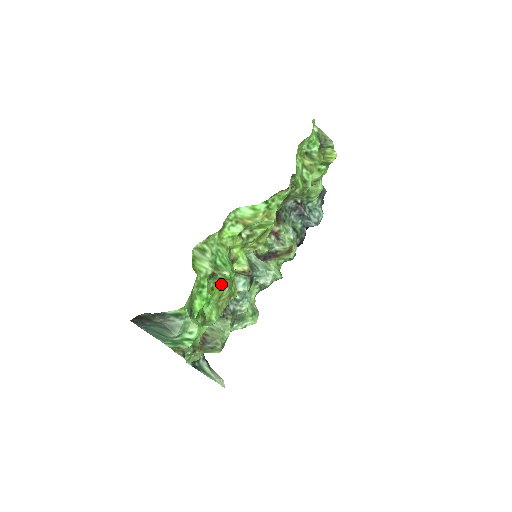
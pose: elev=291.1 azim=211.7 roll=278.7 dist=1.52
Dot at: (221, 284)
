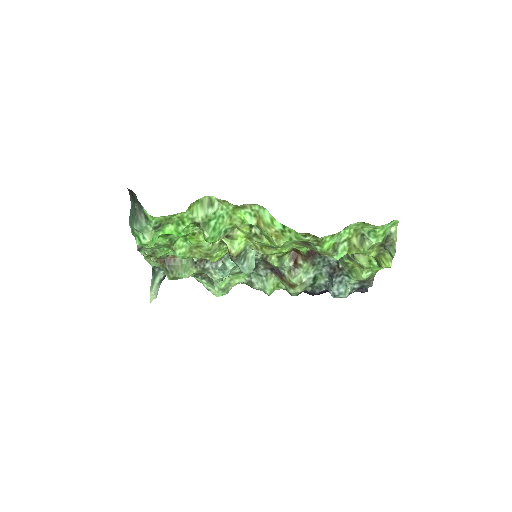
Dot at: occluded
